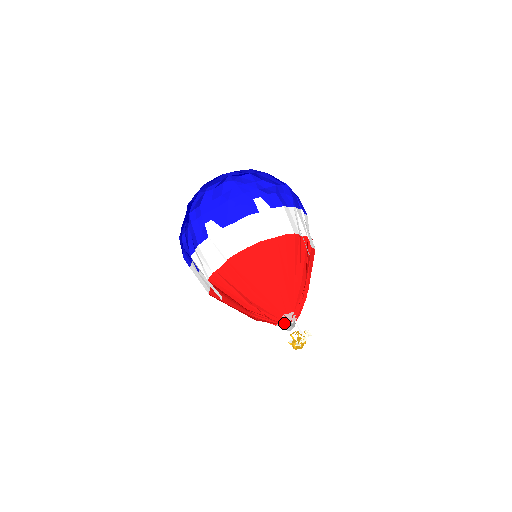
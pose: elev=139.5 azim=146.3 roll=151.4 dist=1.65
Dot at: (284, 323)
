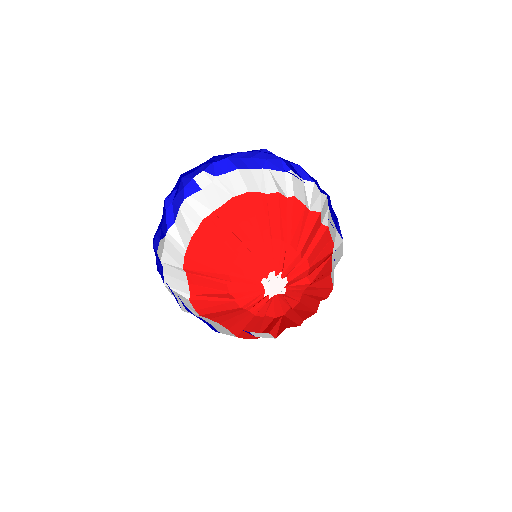
Dot at: (276, 292)
